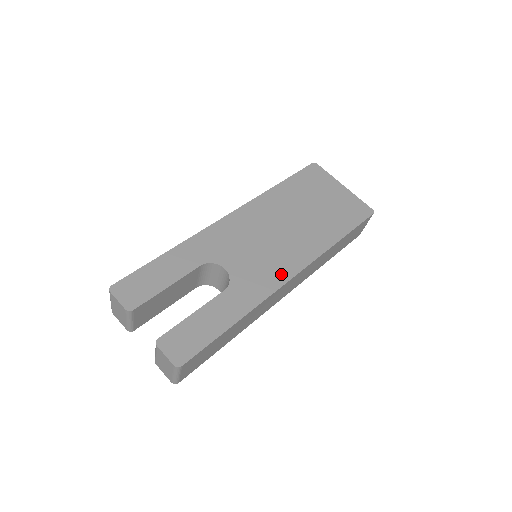
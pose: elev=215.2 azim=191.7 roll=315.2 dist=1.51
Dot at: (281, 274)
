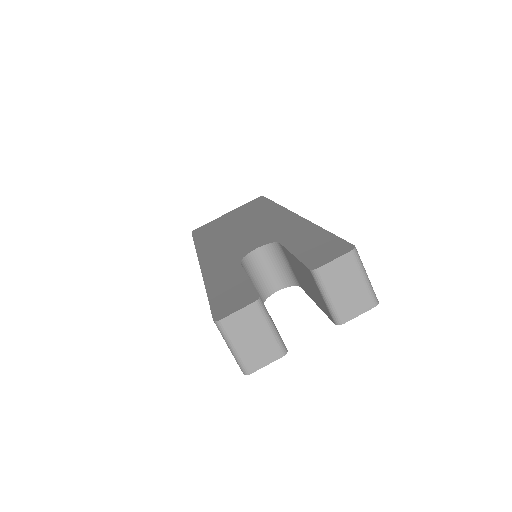
Dot at: (285, 219)
